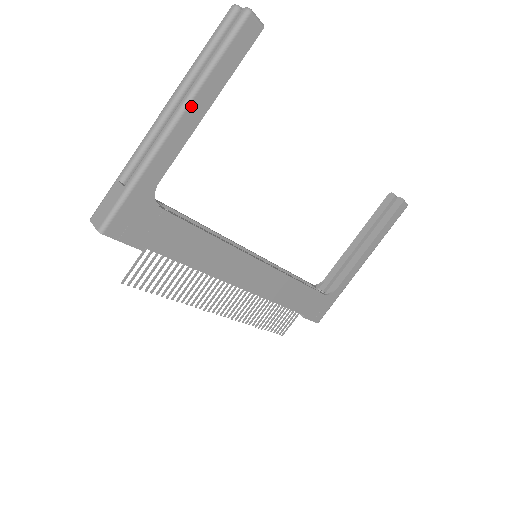
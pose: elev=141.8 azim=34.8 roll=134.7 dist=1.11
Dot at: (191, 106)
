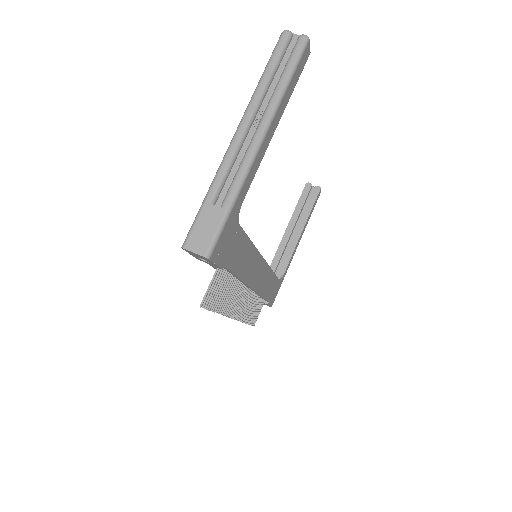
Dot at: (271, 124)
